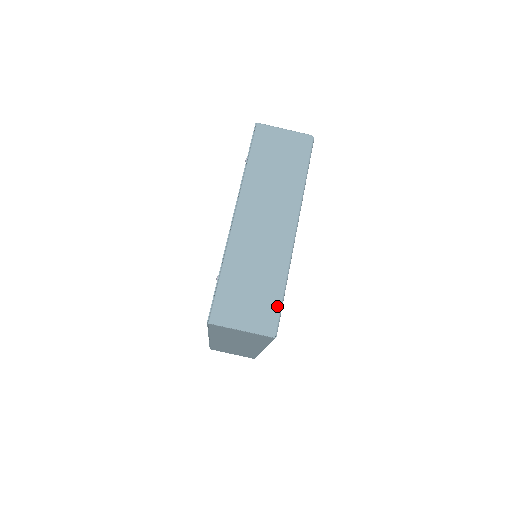
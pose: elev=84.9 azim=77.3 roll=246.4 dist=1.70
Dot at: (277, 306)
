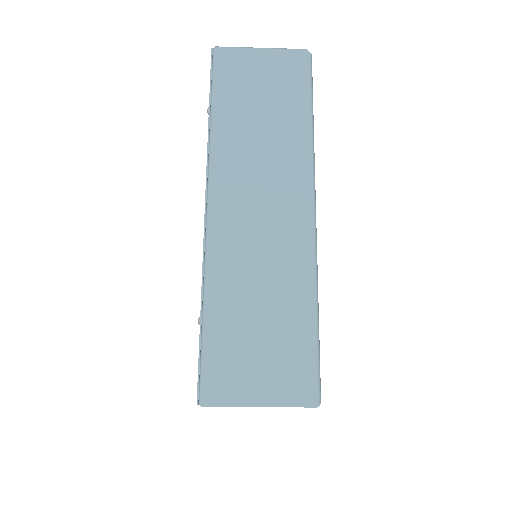
Dot at: (311, 350)
